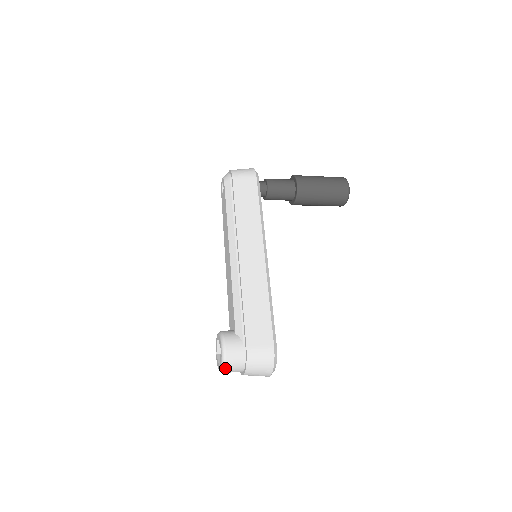
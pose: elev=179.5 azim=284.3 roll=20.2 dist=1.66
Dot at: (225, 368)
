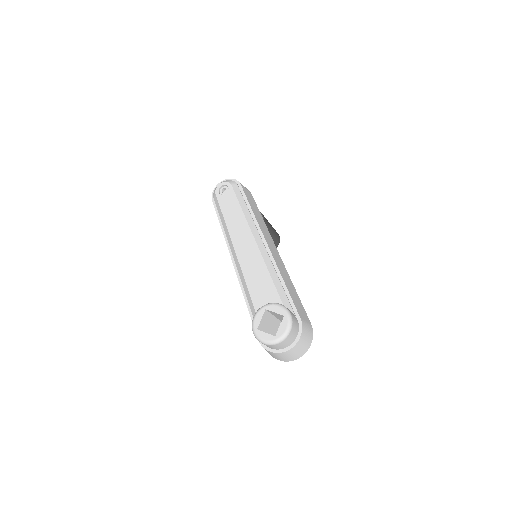
Dot at: (288, 335)
